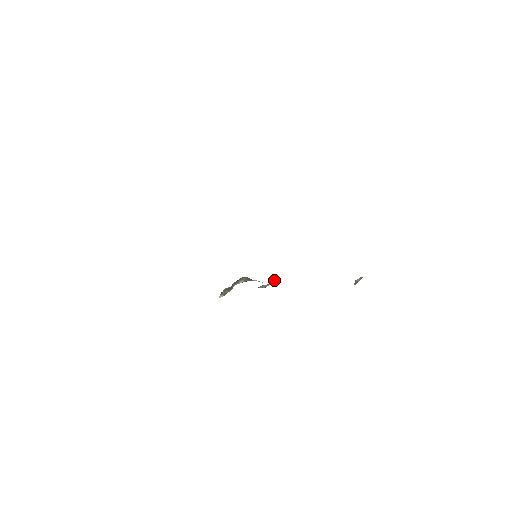
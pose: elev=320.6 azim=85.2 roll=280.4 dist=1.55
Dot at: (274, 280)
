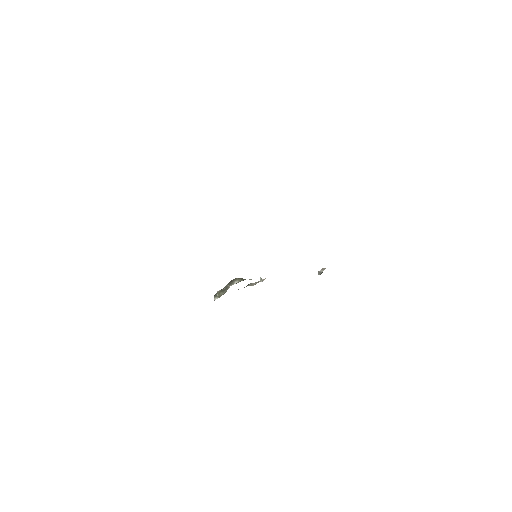
Dot at: (260, 278)
